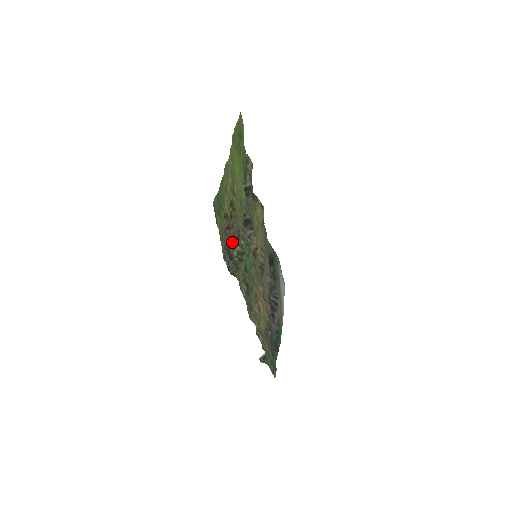
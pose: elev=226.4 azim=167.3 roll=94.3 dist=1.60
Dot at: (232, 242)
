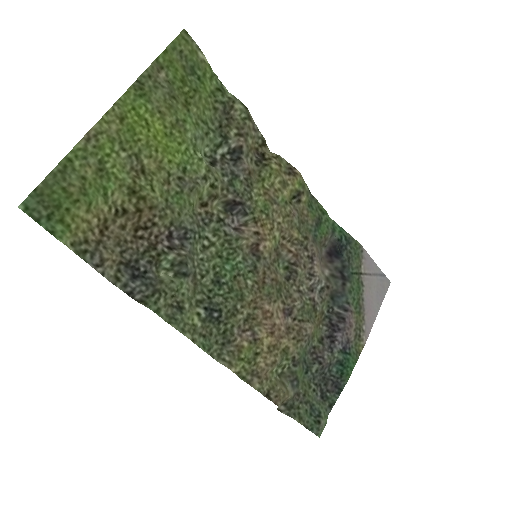
Dot at: (157, 248)
